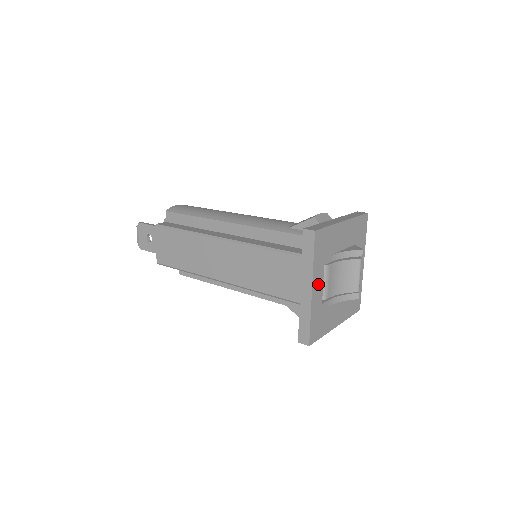
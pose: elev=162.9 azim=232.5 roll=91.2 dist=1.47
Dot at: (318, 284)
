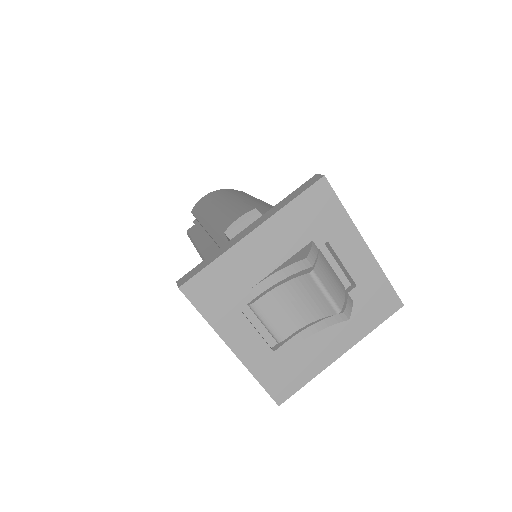
Dot at: (243, 337)
